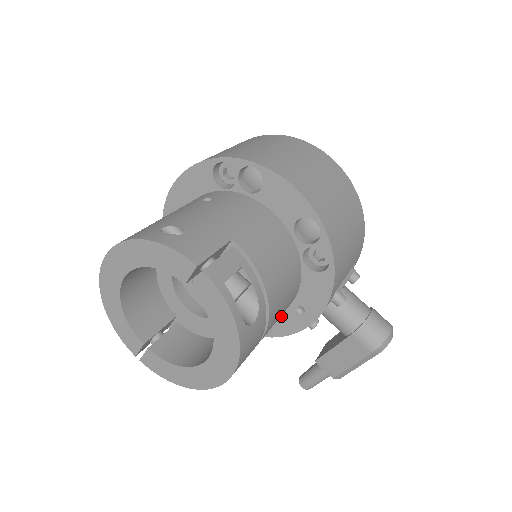
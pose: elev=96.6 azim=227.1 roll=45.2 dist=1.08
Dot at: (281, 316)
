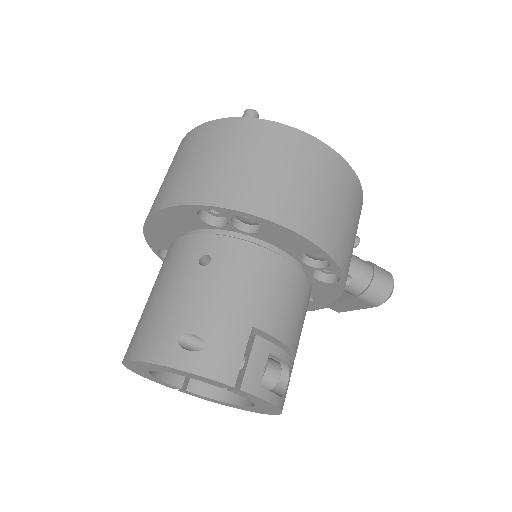
Dot at: occluded
